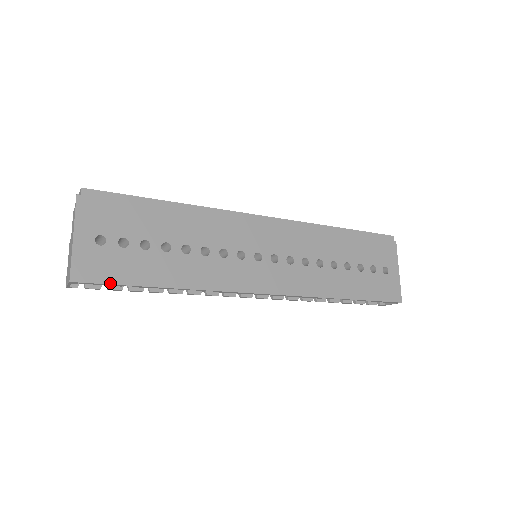
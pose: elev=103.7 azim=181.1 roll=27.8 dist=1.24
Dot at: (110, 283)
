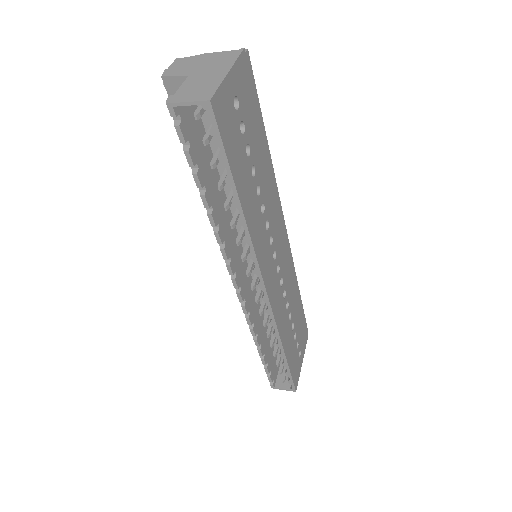
Dot at: (224, 145)
